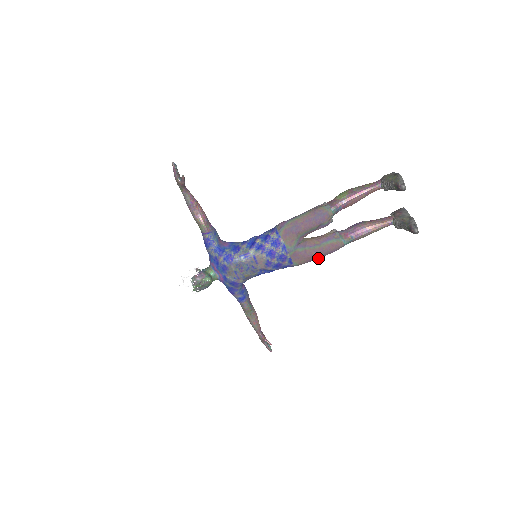
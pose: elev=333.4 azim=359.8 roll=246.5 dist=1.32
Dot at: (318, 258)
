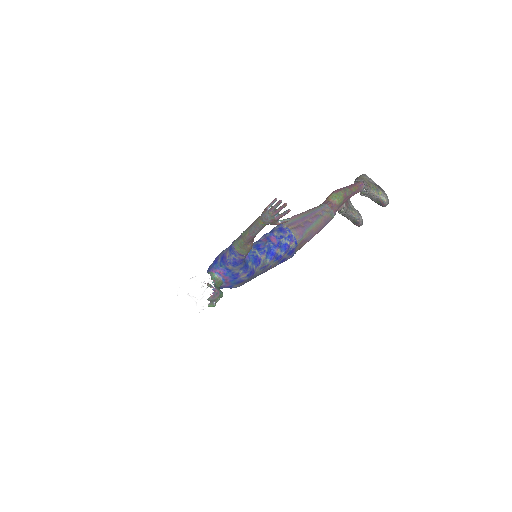
Dot at: occluded
